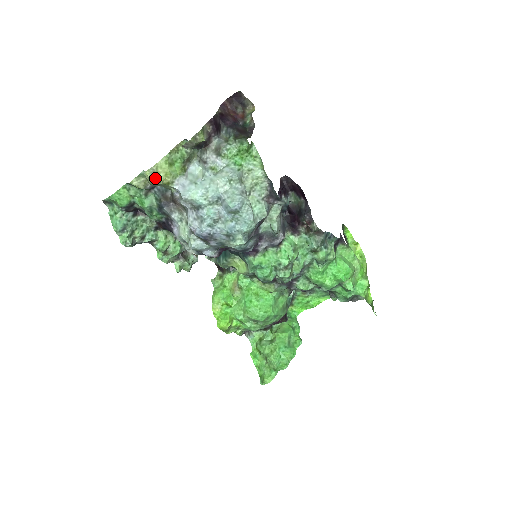
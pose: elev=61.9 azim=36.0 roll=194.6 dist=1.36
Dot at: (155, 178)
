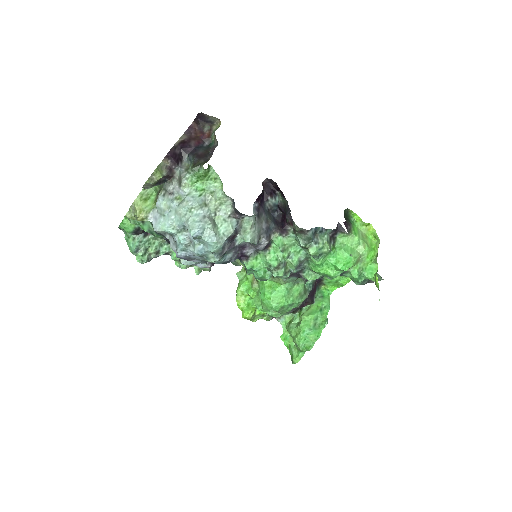
Dot at: (135, 214)
